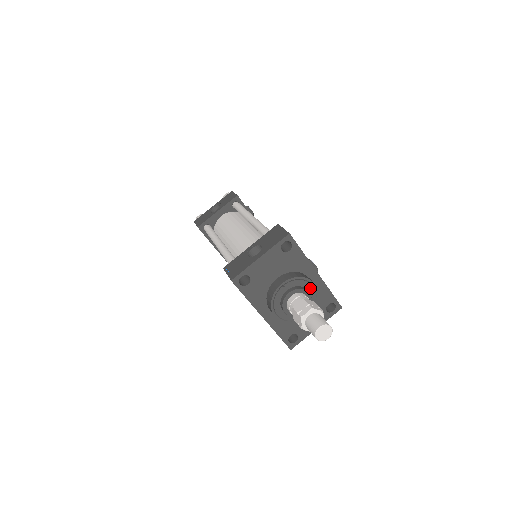
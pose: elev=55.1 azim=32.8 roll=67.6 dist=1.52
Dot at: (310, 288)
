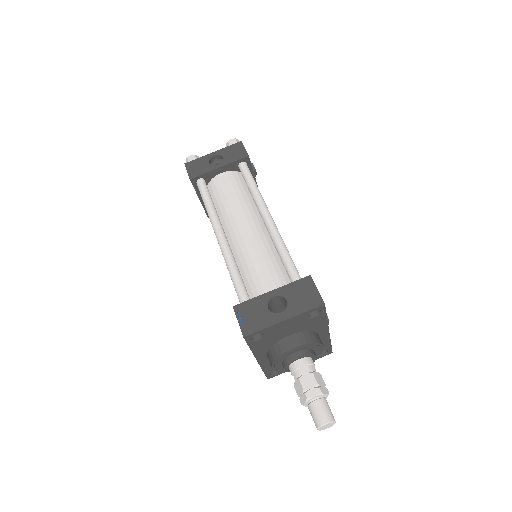
Dot at: (318, 350)
